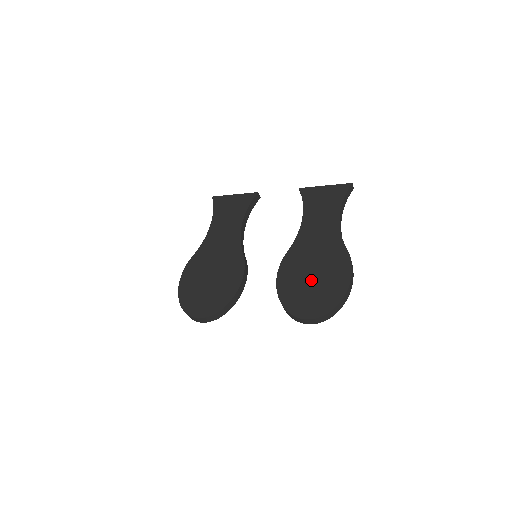
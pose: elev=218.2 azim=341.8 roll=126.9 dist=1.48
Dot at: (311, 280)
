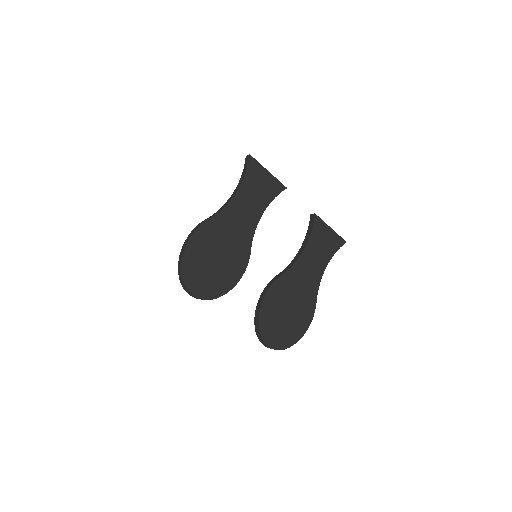
Dot at: (285, 315)
